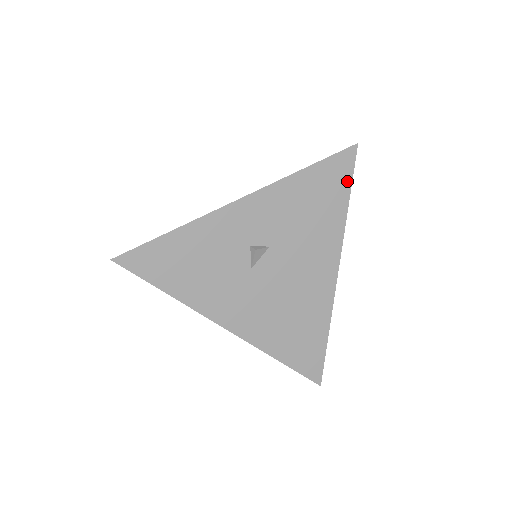
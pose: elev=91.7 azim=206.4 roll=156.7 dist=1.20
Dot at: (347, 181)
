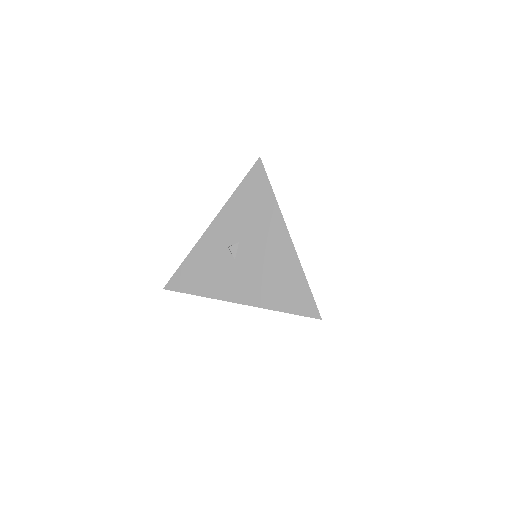
Dot at: (265, 180)
